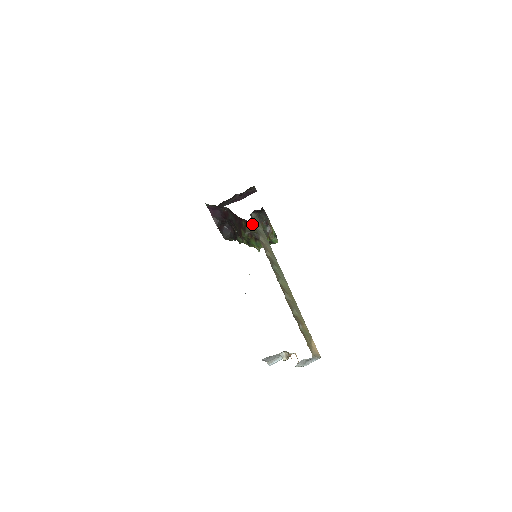
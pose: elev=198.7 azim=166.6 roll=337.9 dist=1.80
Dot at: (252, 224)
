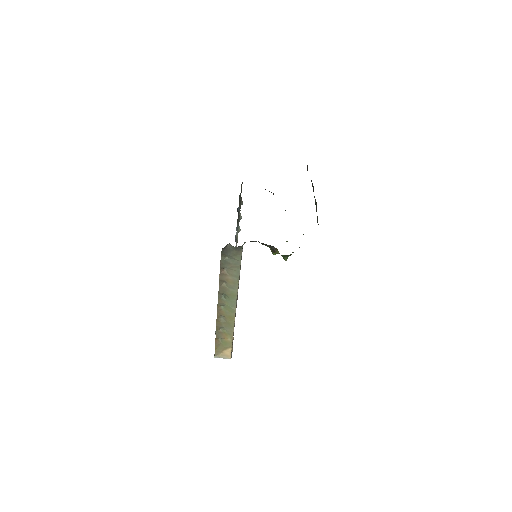
Dot at: occluded
